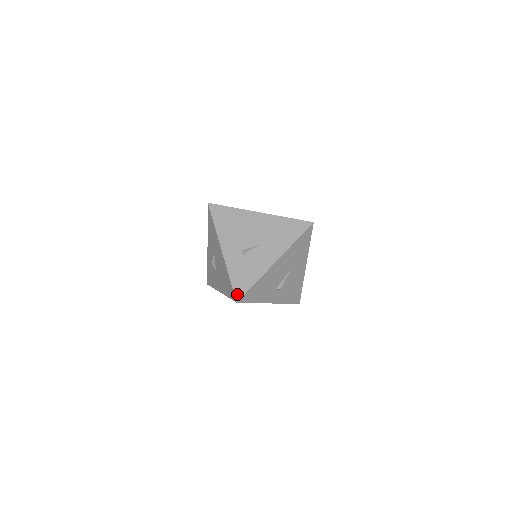
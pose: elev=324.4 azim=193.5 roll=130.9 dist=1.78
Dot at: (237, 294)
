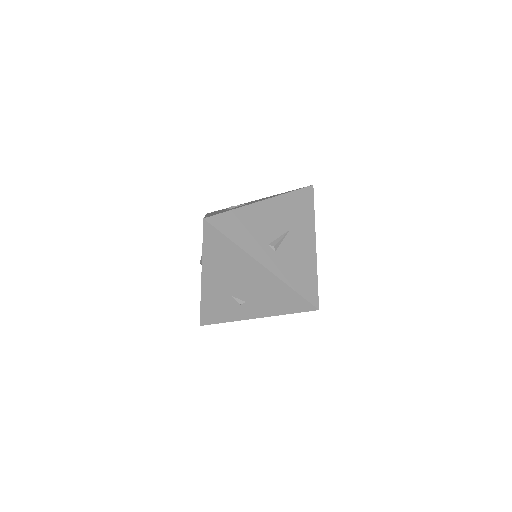
Dot at: occluded
